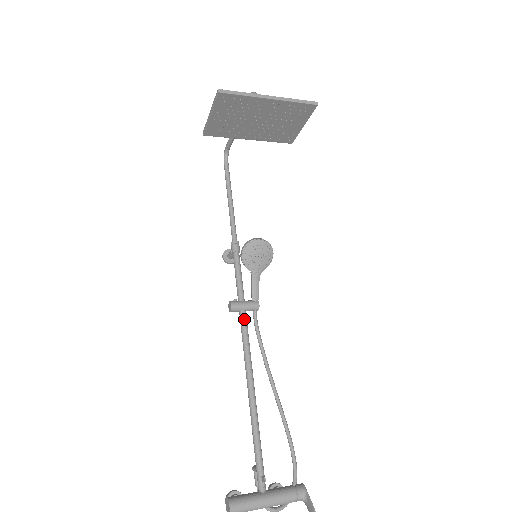
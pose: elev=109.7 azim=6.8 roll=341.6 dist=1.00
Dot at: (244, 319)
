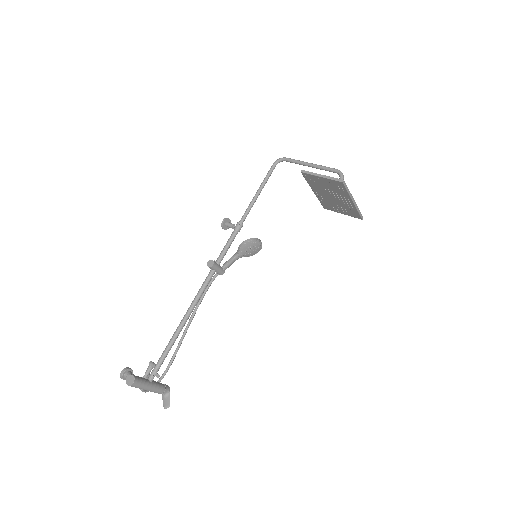
Dot at: occluded
